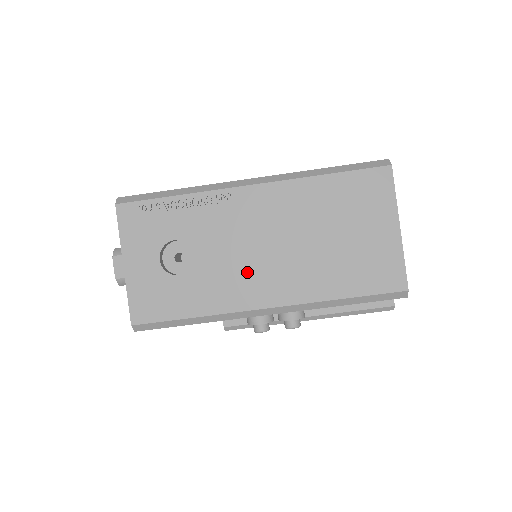
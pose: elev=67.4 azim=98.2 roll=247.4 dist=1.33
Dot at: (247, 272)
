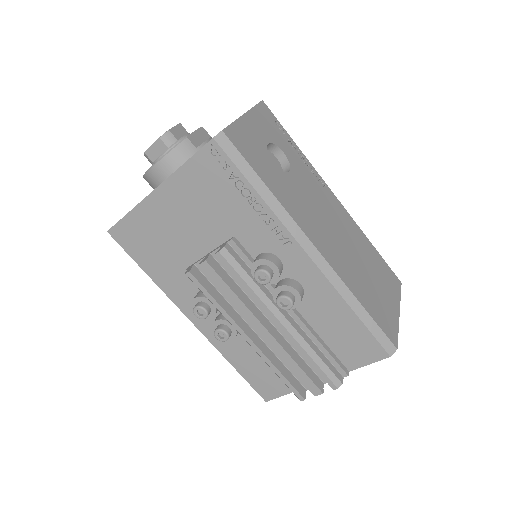
Dot at: (314, 218)
